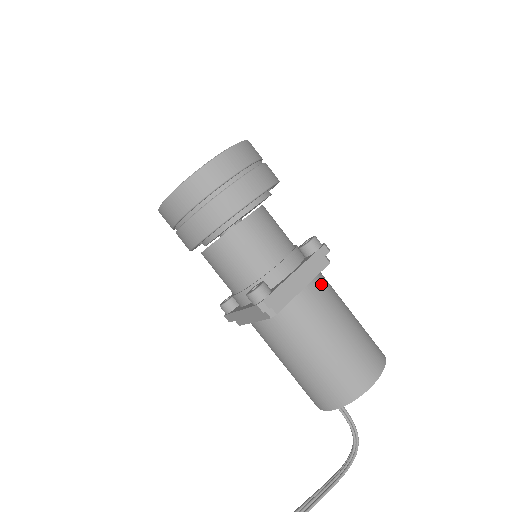
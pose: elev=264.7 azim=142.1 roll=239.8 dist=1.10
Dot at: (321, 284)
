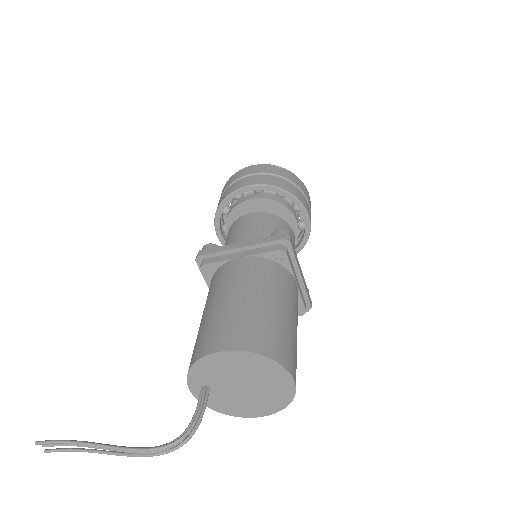
Dot at: (260, 264)
